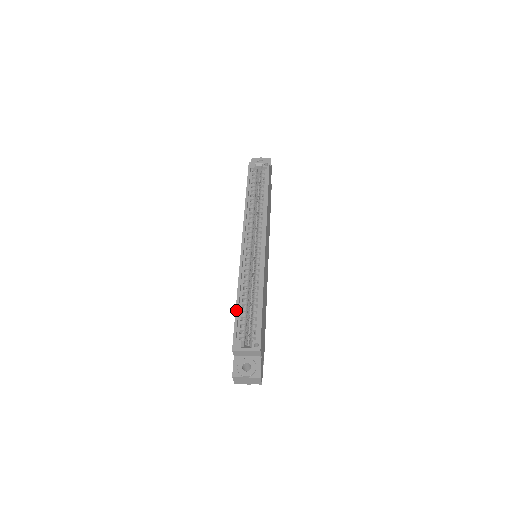
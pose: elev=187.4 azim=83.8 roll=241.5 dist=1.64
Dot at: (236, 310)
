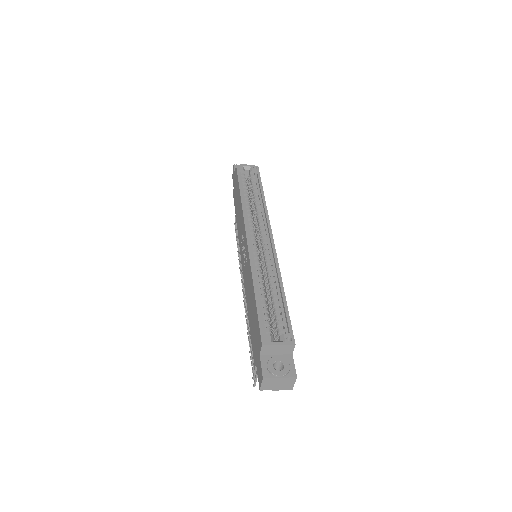
Dot at: (256, 302)
